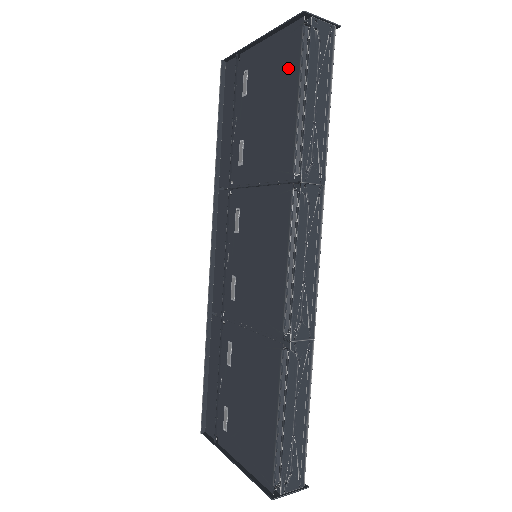
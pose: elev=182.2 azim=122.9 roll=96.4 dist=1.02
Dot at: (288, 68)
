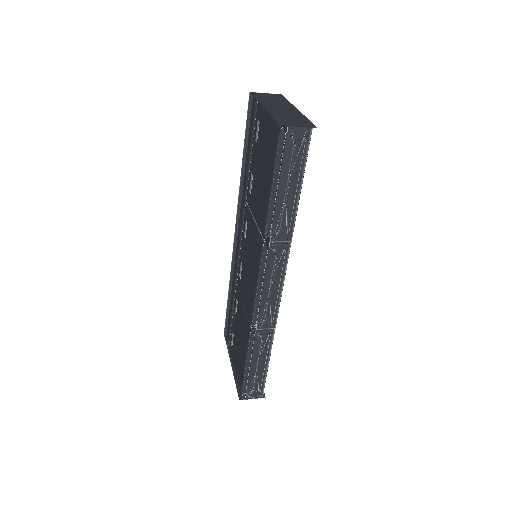
Dot at: (271, 156)
